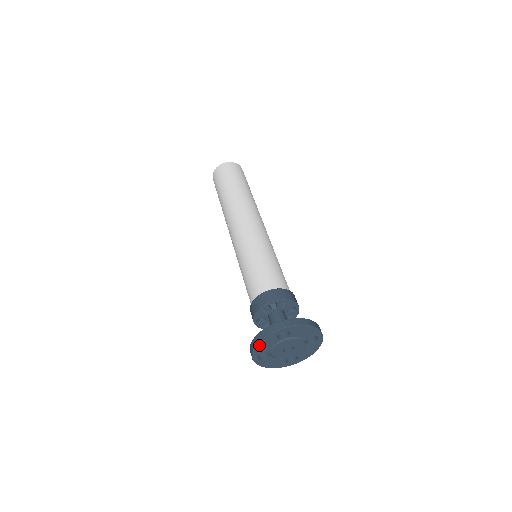
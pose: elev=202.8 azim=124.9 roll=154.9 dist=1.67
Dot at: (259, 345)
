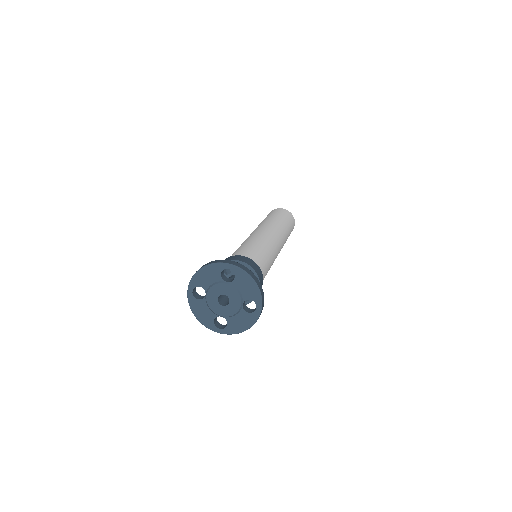
Dot at: (202, 272)
